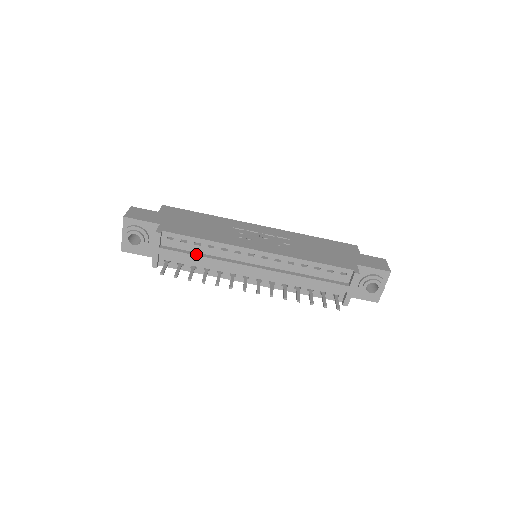
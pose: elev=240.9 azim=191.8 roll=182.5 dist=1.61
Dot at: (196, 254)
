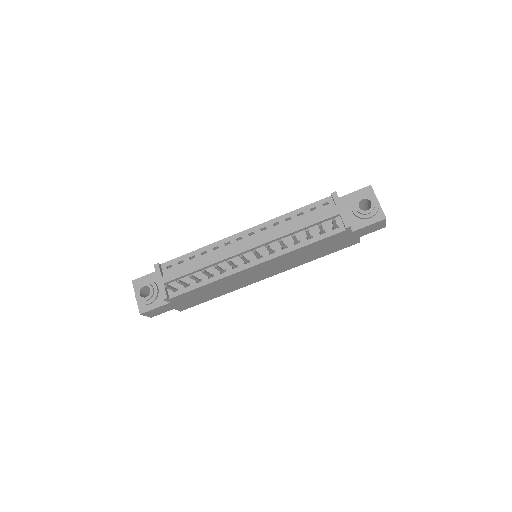
Dot at: (194, 265)
